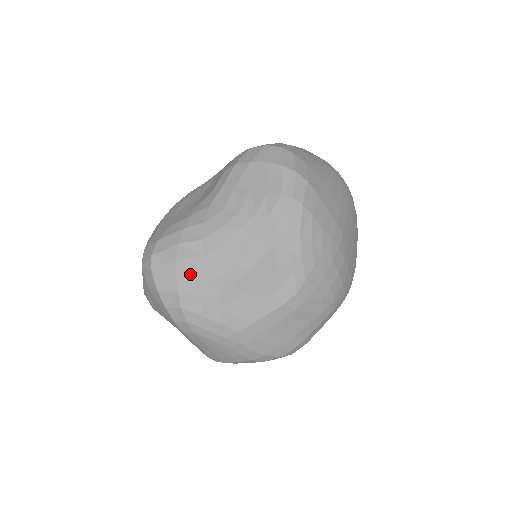
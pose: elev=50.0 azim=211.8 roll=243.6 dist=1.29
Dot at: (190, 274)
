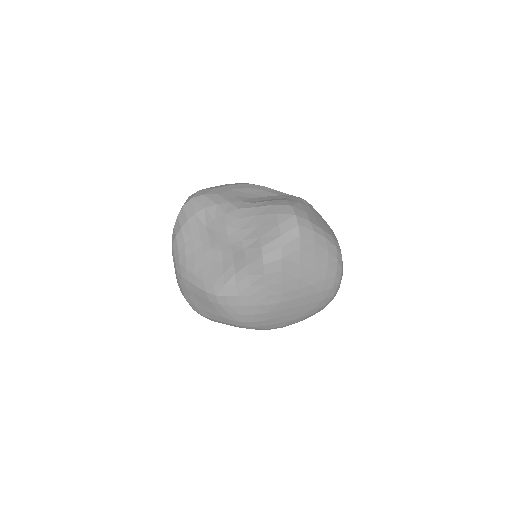
Dot at: (193, 227)
